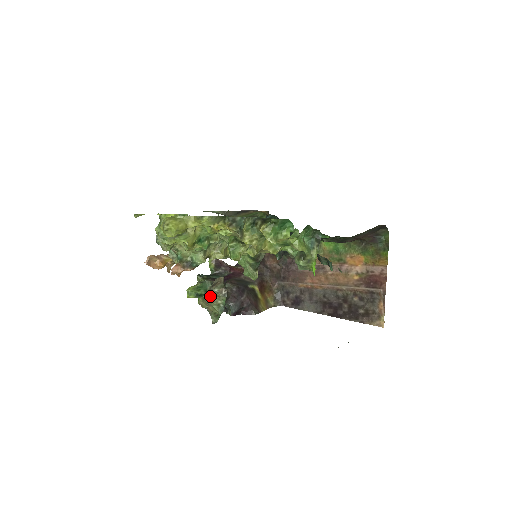
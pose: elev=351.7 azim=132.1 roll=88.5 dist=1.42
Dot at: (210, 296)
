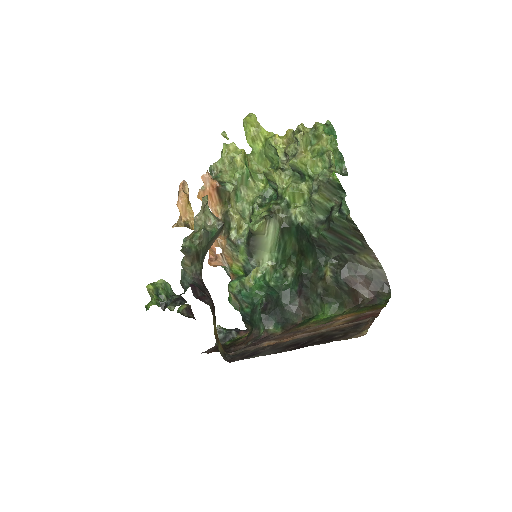
Dot at: (210, 212)
